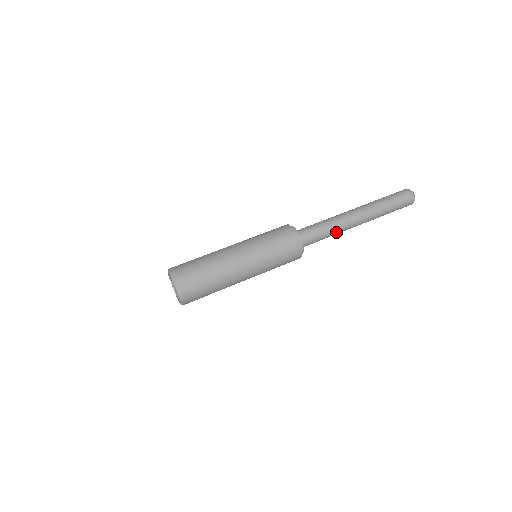
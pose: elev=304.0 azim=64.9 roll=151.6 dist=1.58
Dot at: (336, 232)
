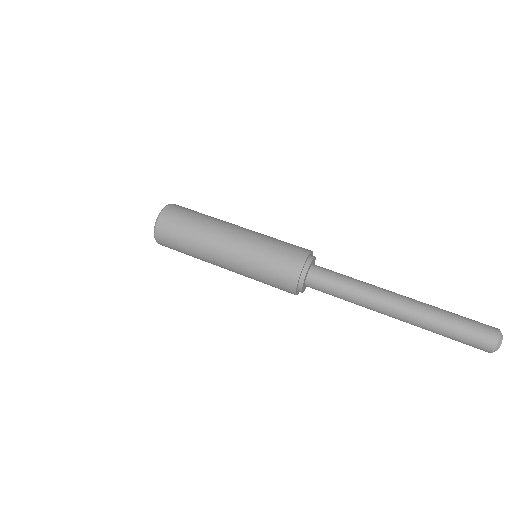
Dot at: (358, 297)
